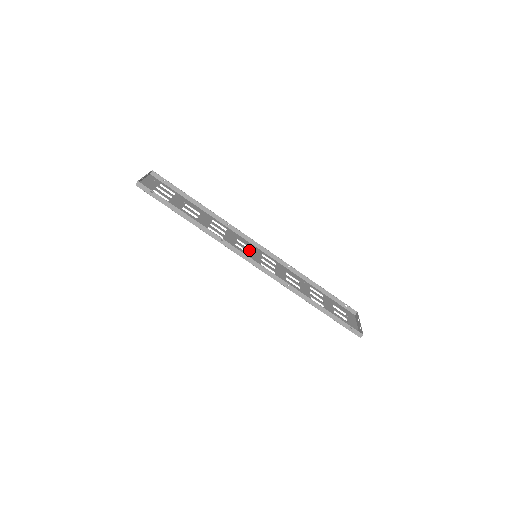
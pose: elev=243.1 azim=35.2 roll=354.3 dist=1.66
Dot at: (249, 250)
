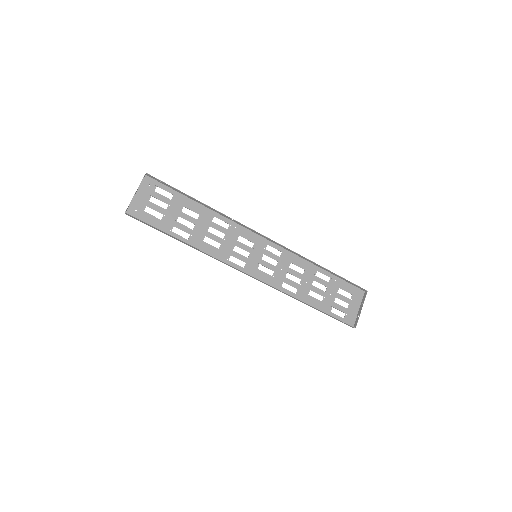
Dot at: (250, 249)
